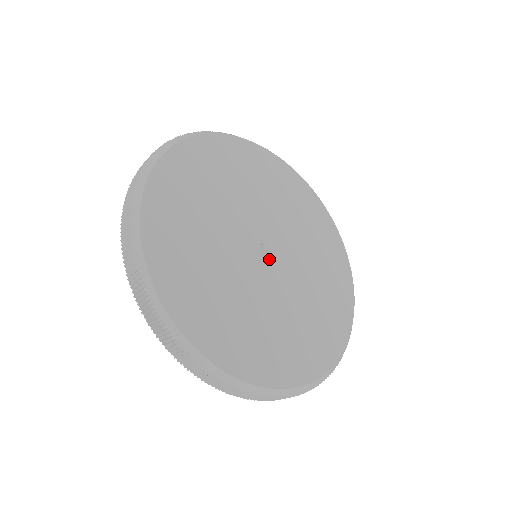
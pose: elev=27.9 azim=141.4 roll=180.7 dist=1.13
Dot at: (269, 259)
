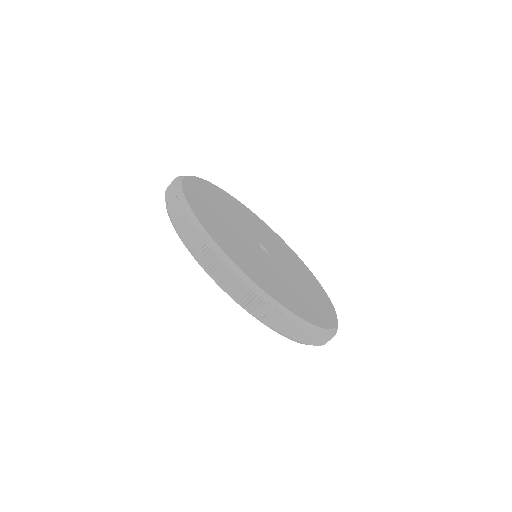
Dot at: (268, 253)
